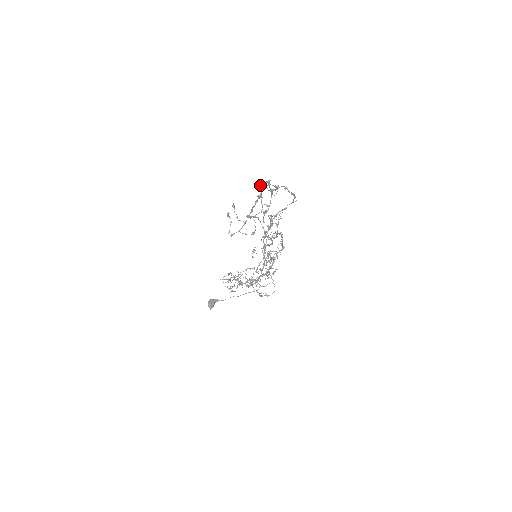
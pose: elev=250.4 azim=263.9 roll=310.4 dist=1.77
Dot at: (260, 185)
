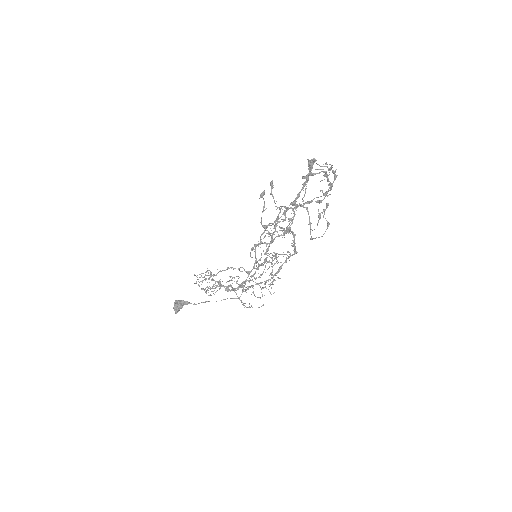
Dot at: (309, 162)
